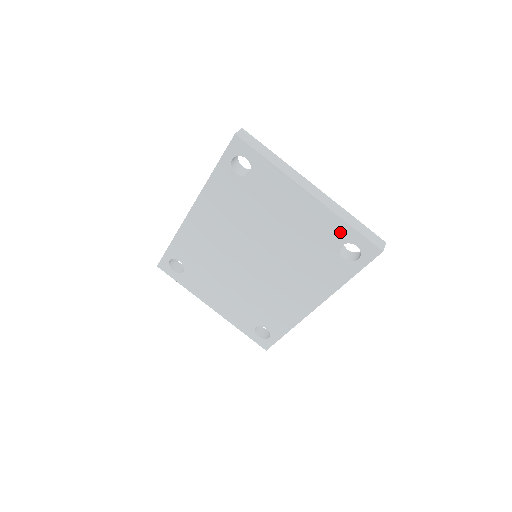
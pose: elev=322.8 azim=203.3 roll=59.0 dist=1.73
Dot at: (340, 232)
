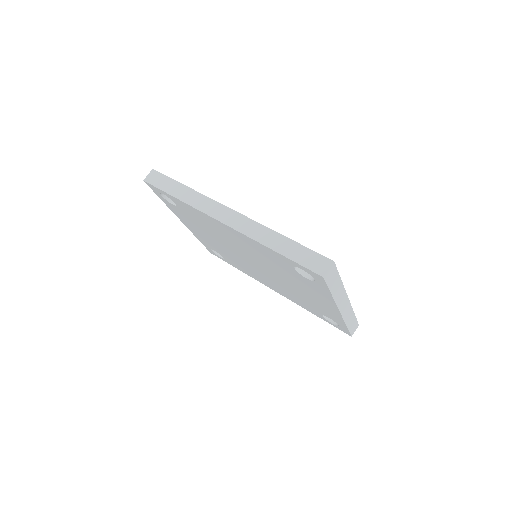
Dot at: (336, 320)
